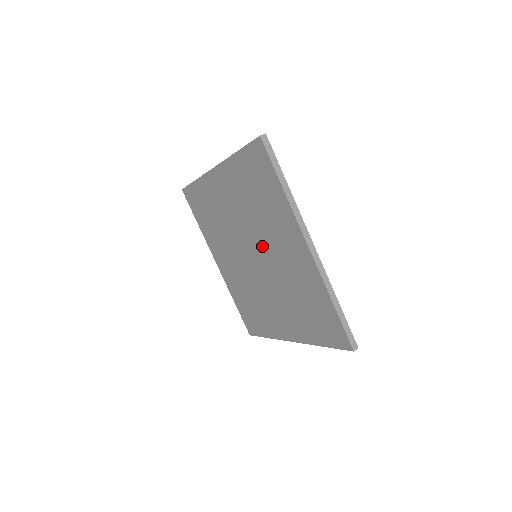
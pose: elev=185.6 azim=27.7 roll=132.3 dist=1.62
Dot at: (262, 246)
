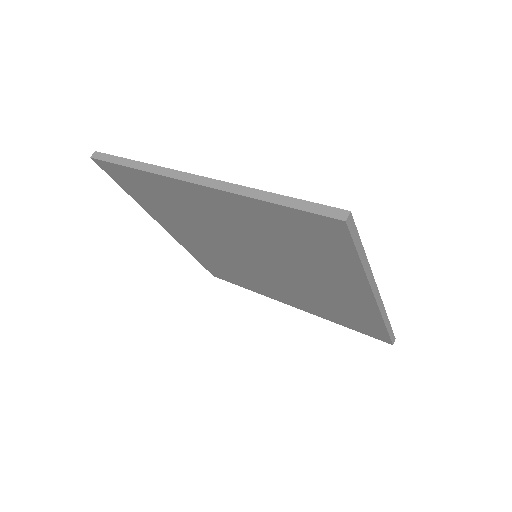
Dot at: (279, 263)
